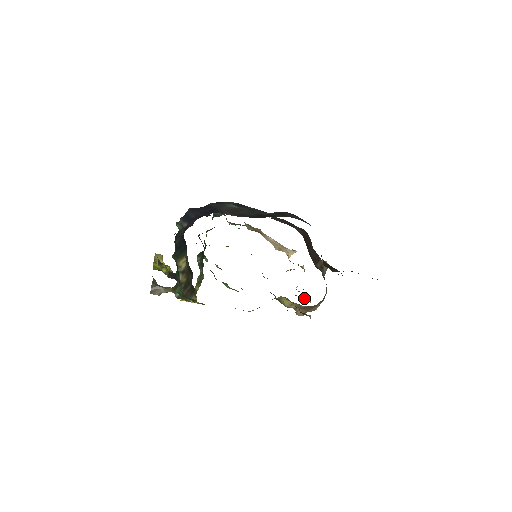
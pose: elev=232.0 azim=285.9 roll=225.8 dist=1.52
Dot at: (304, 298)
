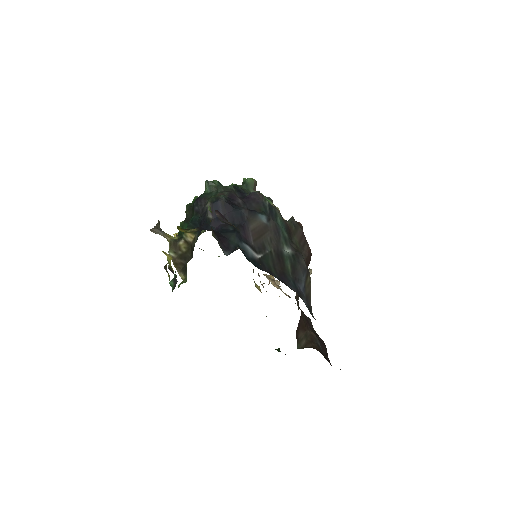
Dot at: occluded
